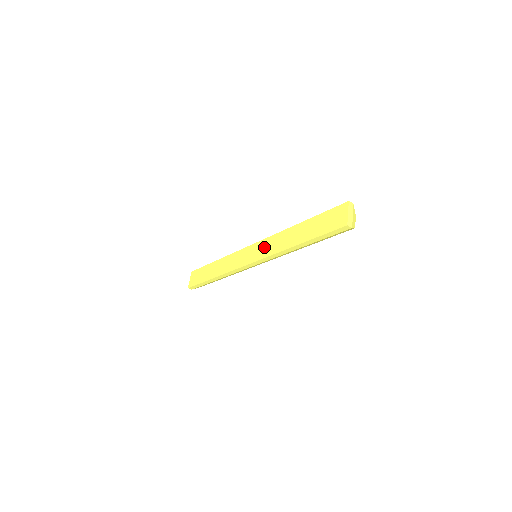
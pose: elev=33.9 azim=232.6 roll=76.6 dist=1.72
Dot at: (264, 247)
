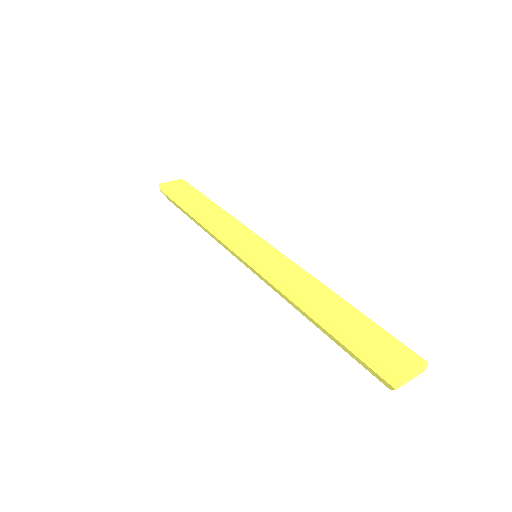
Dot at: (278, 262)
